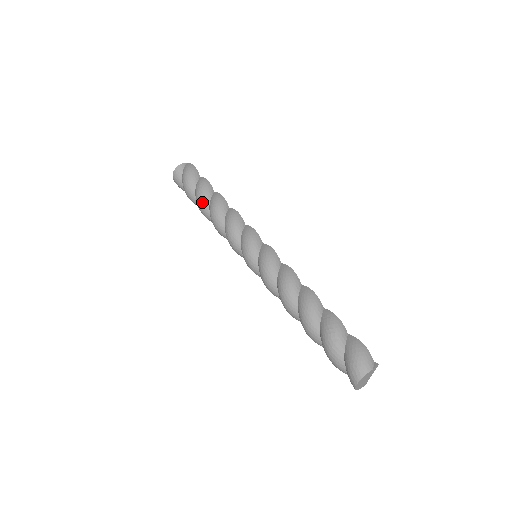
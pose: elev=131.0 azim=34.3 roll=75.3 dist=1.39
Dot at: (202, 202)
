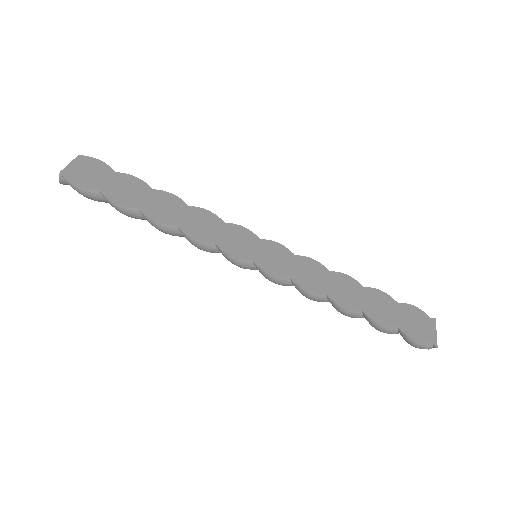
Dot at: (143, 219)
